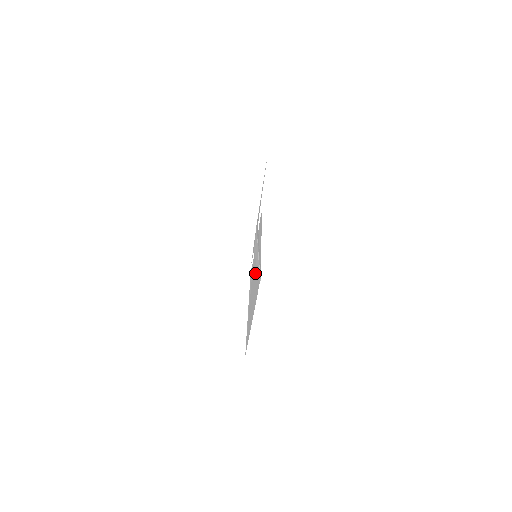
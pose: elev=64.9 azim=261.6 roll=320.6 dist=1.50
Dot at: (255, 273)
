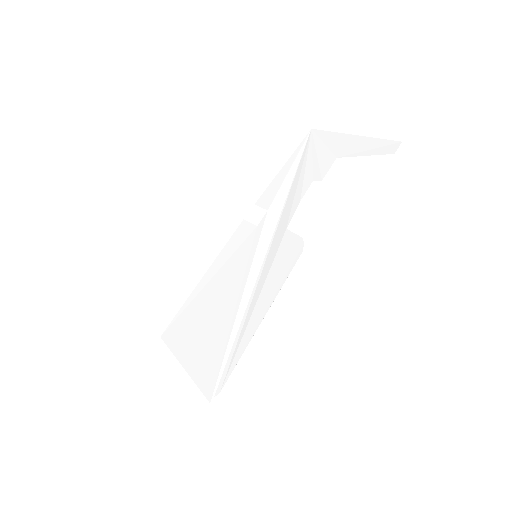
Dot at: (231, 308)
